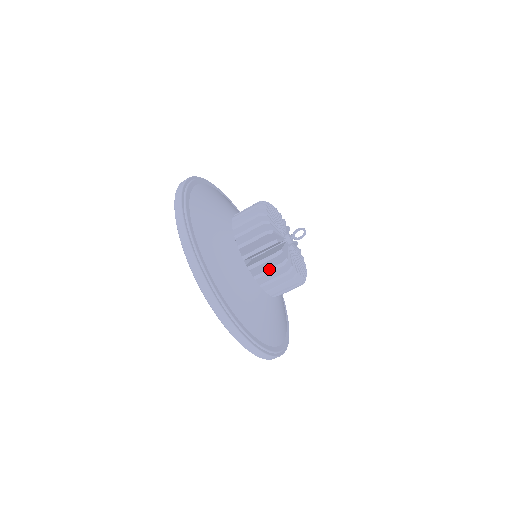
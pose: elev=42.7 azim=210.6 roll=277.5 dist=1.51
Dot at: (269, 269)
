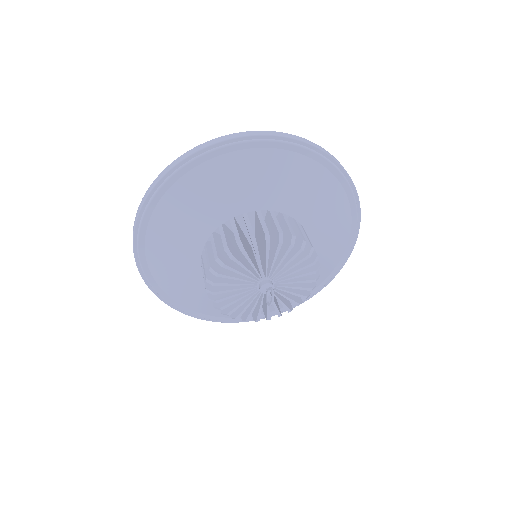
Dot at: occluded
